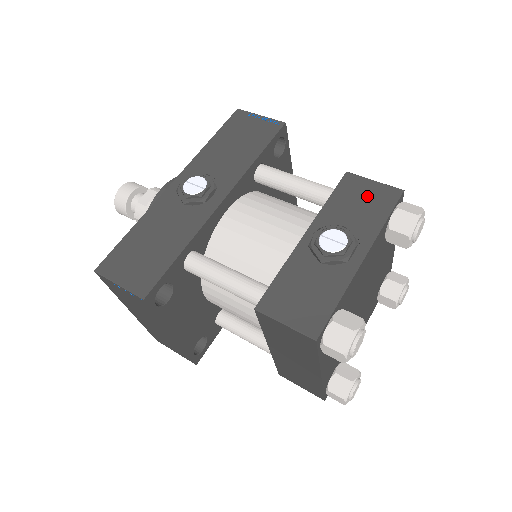
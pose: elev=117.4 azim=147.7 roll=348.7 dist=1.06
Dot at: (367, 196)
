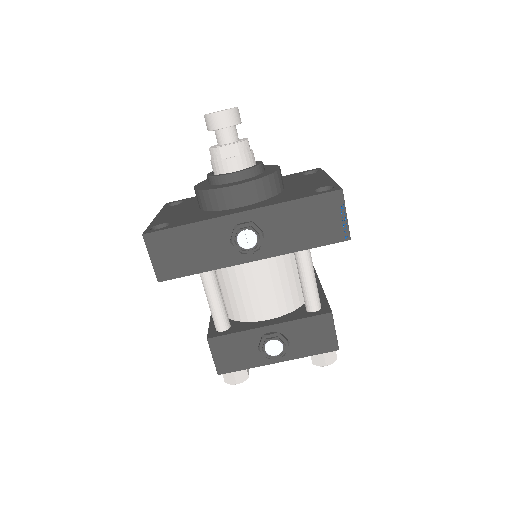
Dot at: (321, 336)
